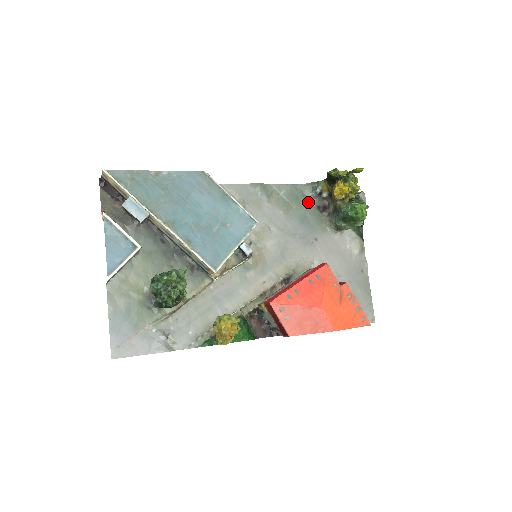
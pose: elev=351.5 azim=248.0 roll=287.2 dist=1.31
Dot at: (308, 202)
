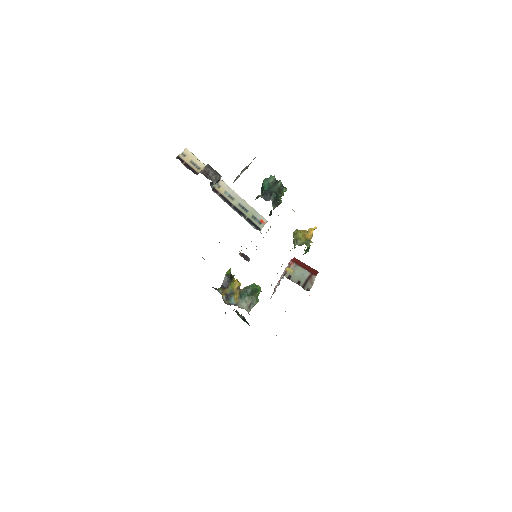
Dot at: occluded
